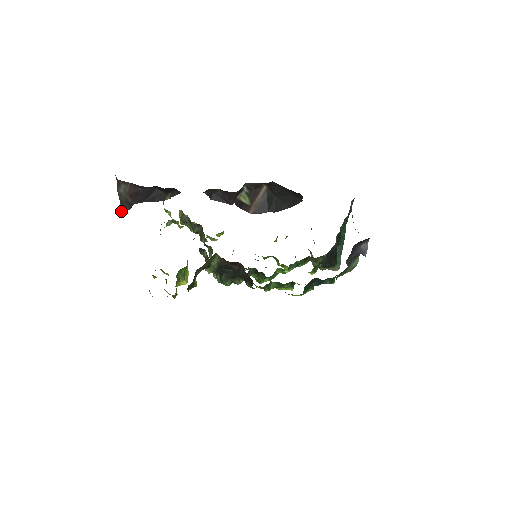
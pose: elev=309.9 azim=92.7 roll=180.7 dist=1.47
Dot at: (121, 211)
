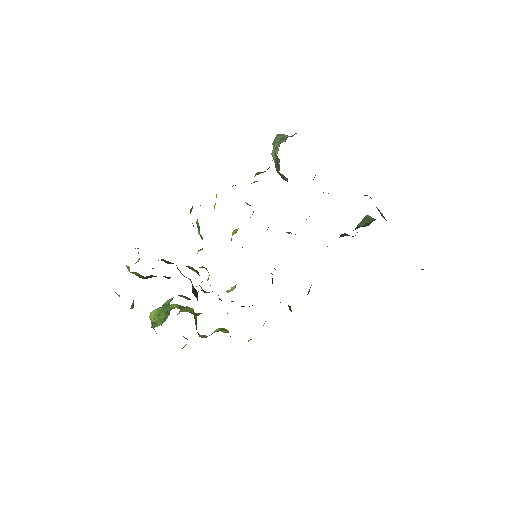
Dot at: occluded
